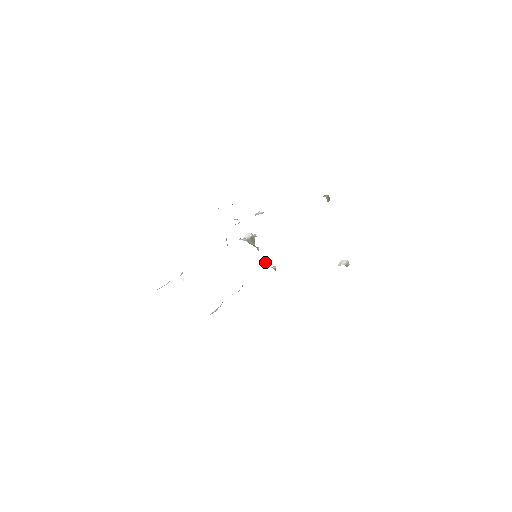
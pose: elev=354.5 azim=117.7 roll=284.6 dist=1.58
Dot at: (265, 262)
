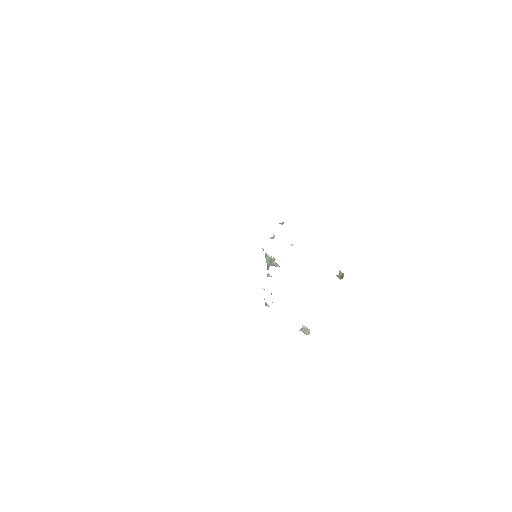
Dot at: (264, 289)
